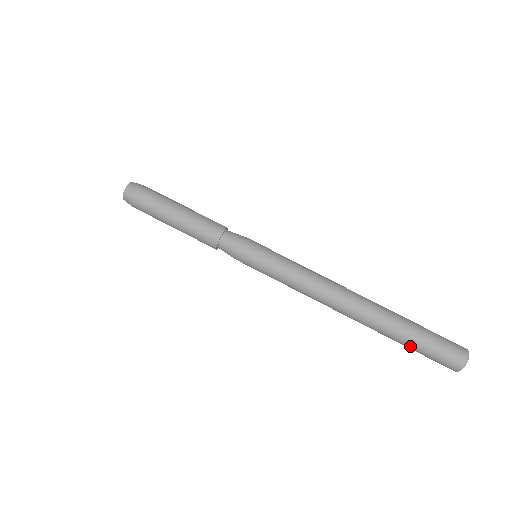
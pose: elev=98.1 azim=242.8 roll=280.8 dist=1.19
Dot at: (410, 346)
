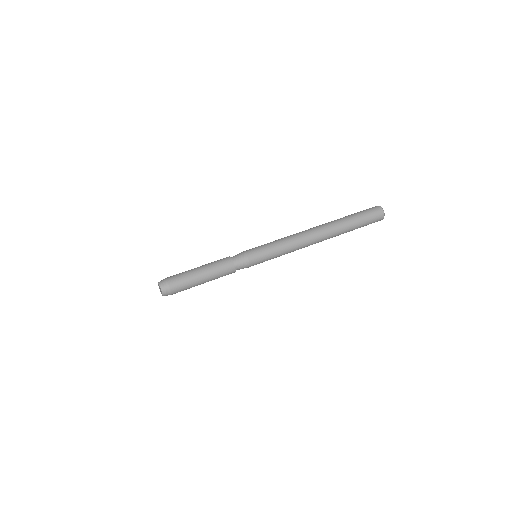
Dot at: occluded
